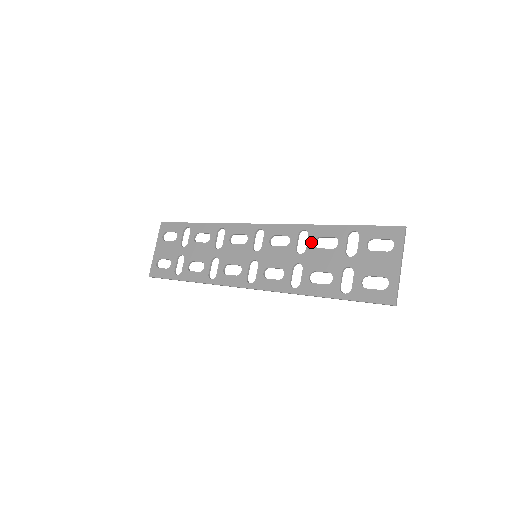
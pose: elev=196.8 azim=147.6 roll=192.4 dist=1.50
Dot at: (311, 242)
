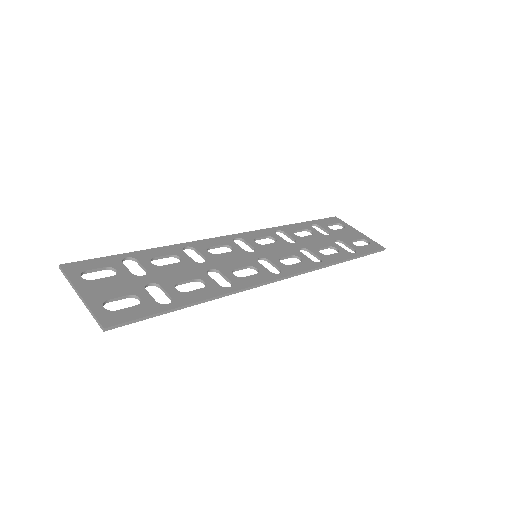
Dot at: (293, 235)
